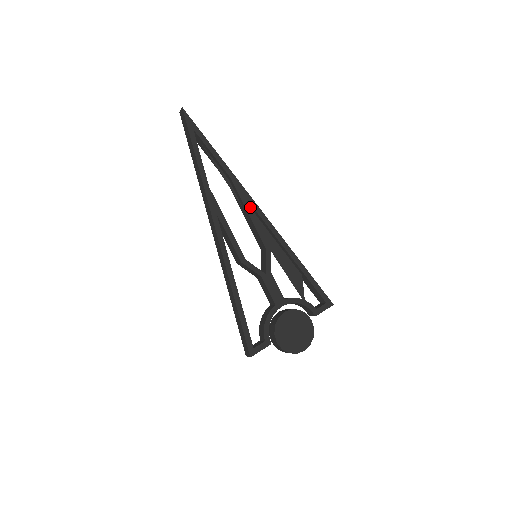
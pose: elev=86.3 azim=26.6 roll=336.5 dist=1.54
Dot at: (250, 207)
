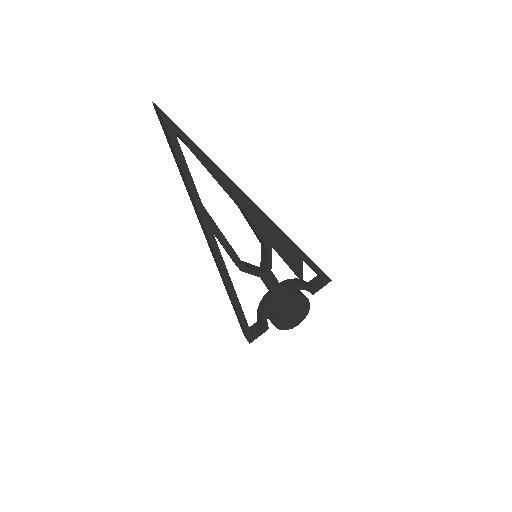
Dot at: (251, 213)
